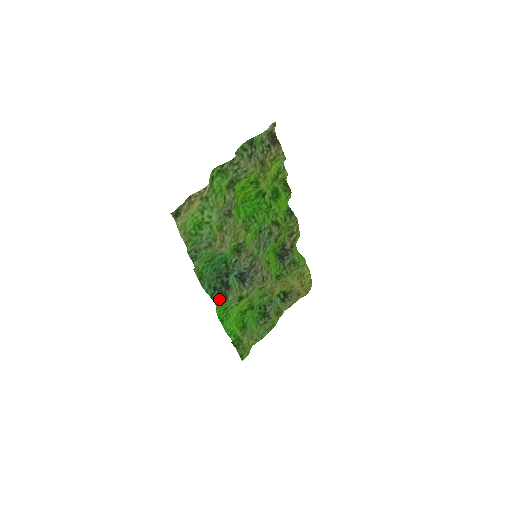
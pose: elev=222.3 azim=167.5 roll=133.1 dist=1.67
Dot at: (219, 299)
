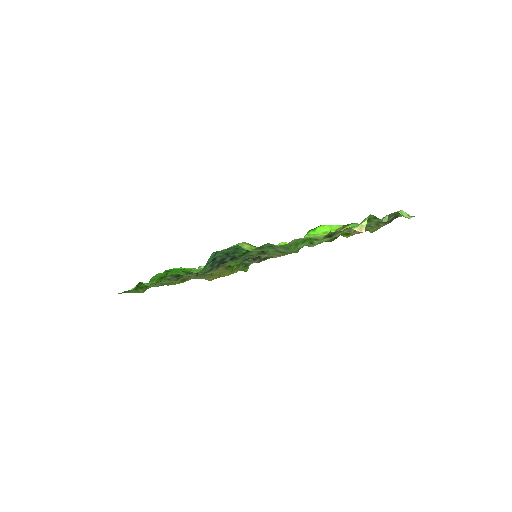
Dot at: (204, 269)
